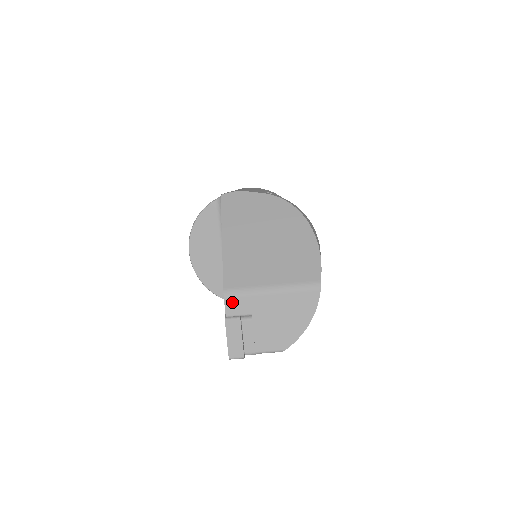
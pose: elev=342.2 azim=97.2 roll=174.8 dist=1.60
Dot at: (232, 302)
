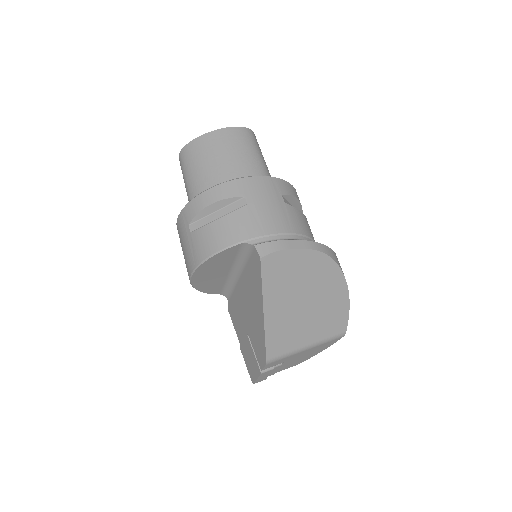
Dot at: (271, 364)
